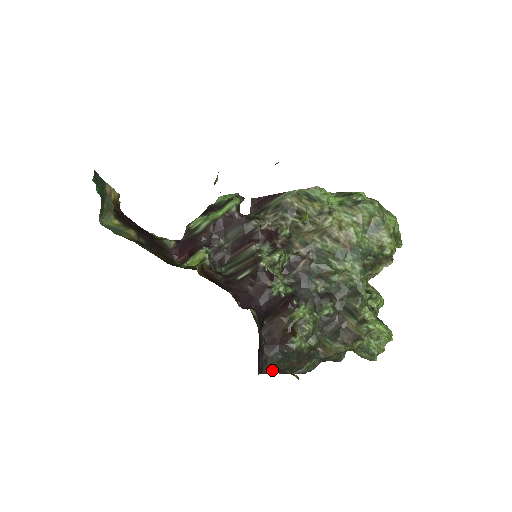
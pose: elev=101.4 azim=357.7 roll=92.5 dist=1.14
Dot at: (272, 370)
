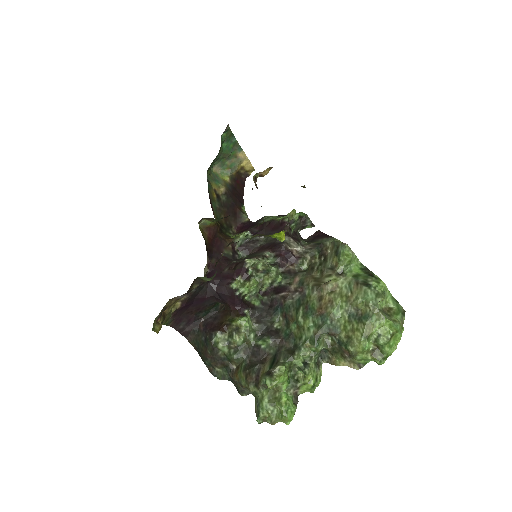
Dot at: (195, 345)
